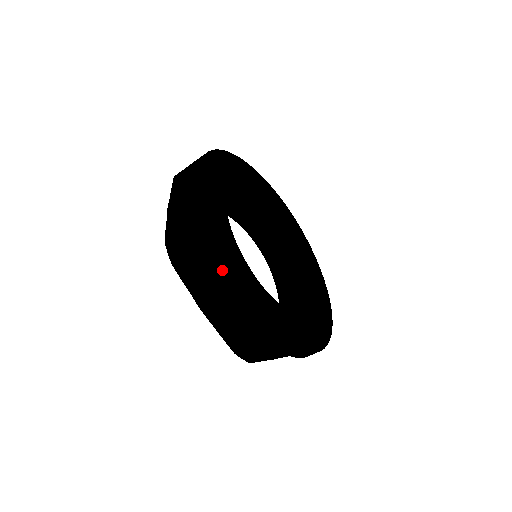
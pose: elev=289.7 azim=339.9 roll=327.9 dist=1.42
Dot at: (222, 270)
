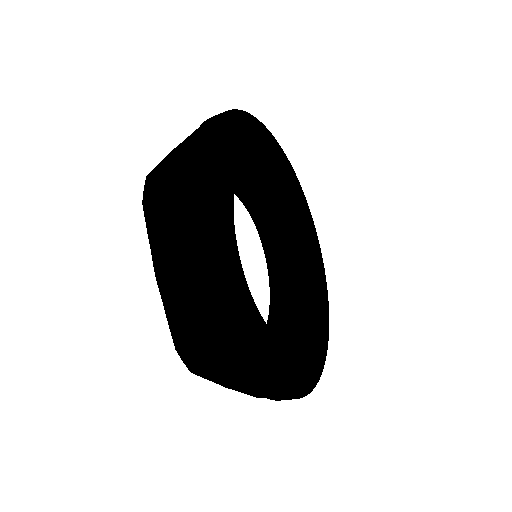
Dot at: (264, 387)
